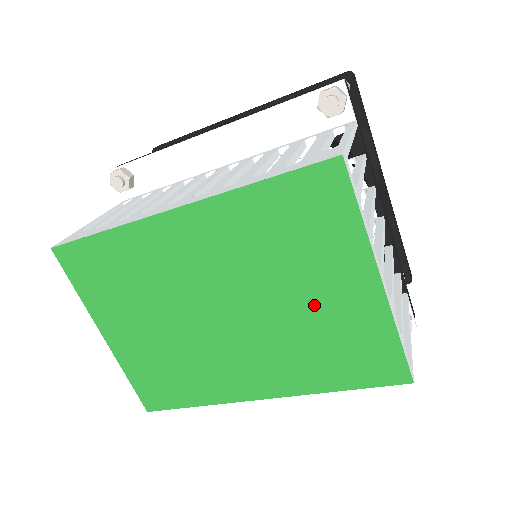
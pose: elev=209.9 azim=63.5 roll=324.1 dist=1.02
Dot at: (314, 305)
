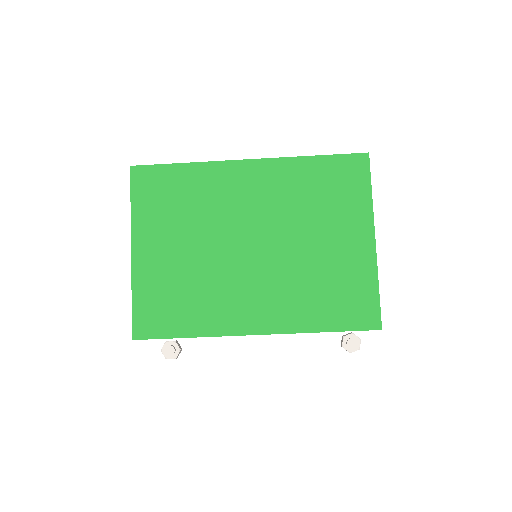
Dot at: (324, 250)
